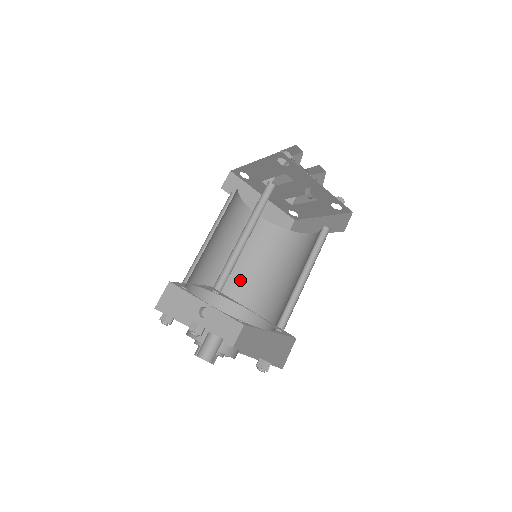
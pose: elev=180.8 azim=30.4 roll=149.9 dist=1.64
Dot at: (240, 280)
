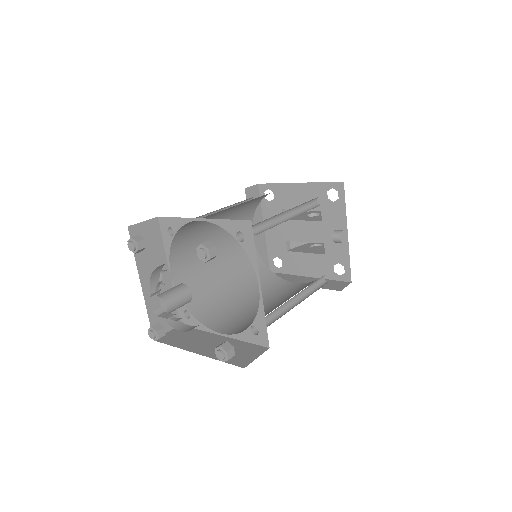
Dot at: (209, 277)
